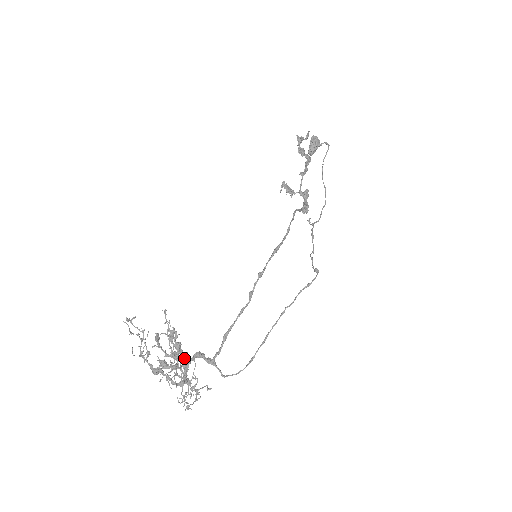
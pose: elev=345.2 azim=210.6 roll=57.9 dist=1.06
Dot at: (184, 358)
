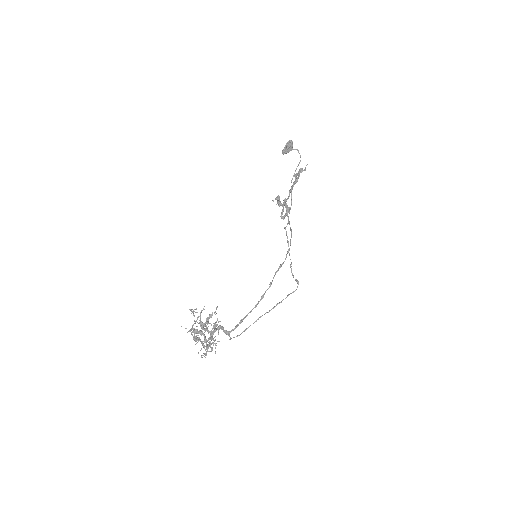
Dot at: occluded
